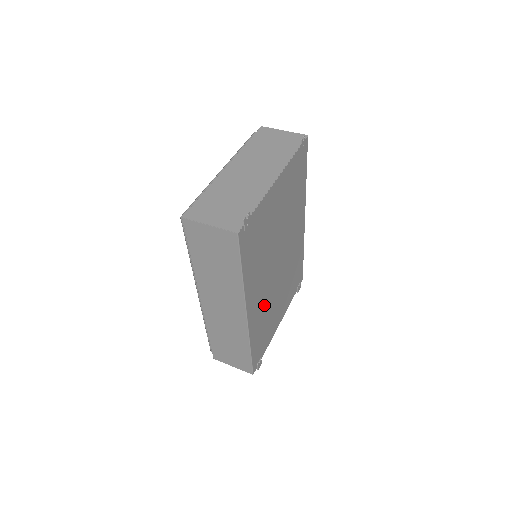
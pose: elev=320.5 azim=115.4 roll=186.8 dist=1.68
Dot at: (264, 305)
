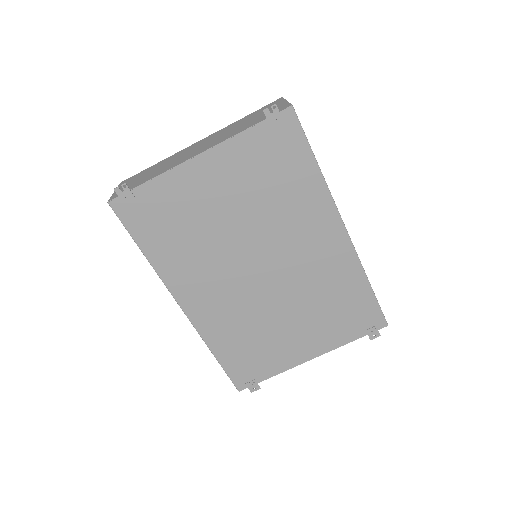
Dot at: (234, 312)
